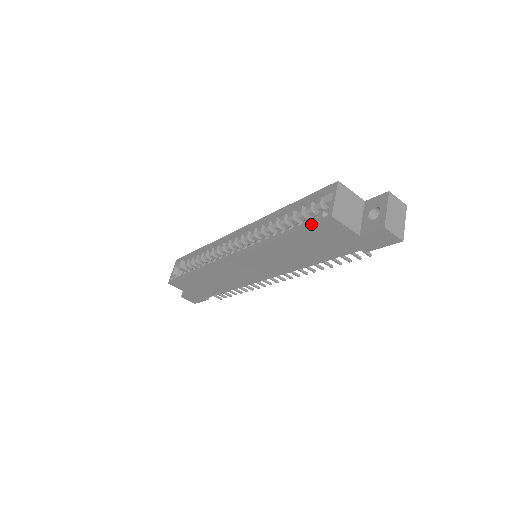
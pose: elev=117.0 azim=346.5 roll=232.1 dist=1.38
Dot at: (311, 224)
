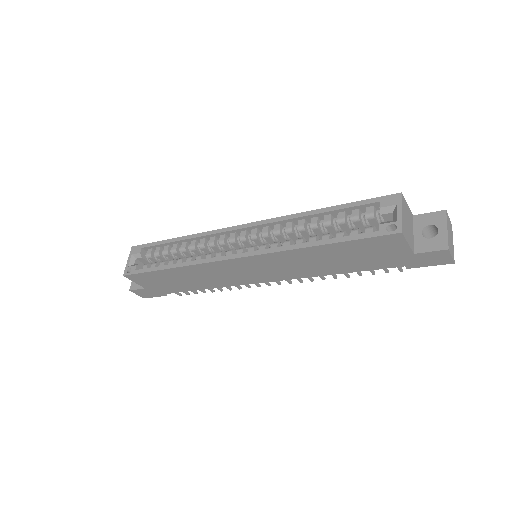
Dot at: (370, 237)
